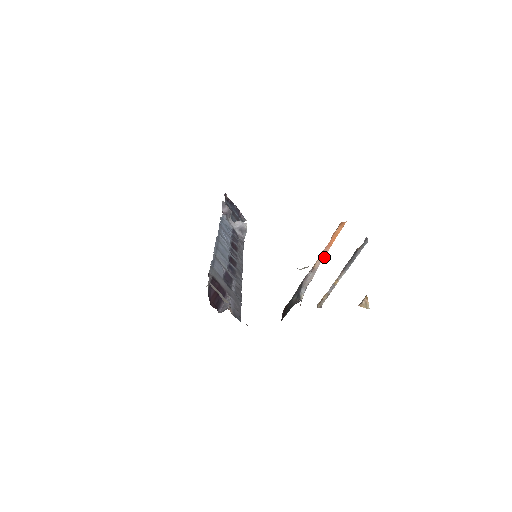
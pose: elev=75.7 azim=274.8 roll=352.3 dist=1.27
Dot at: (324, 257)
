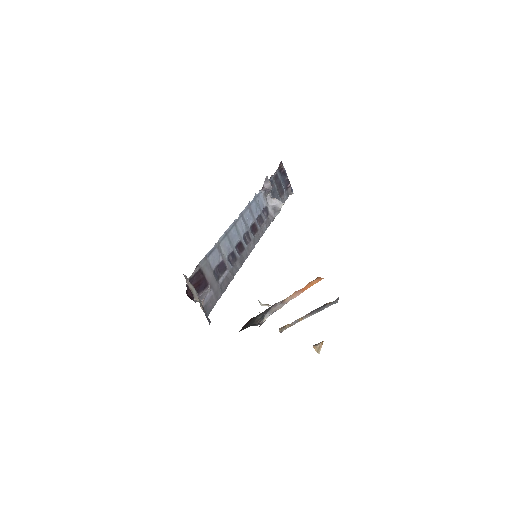
Dot at: occluded
